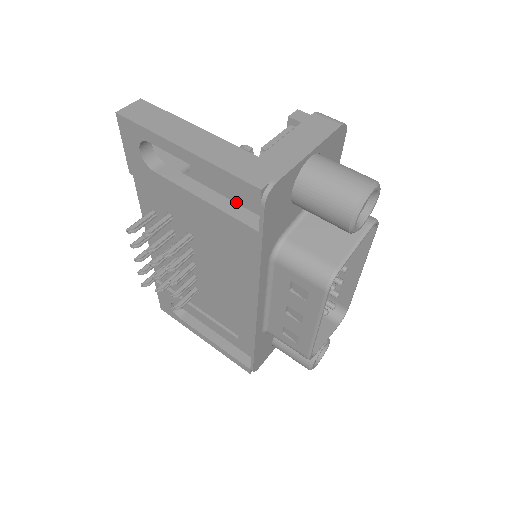
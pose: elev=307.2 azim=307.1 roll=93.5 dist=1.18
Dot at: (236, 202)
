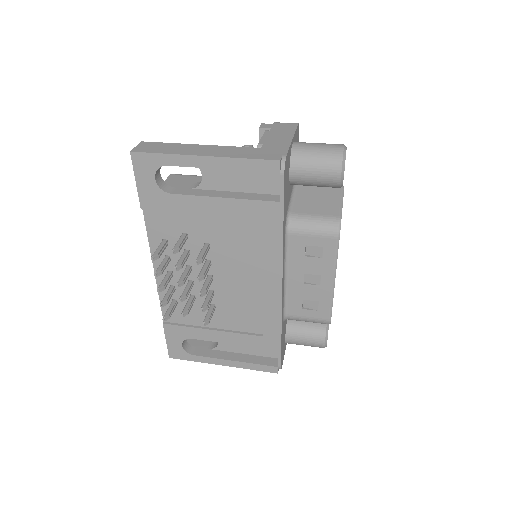
Dot at: (249, 192)
